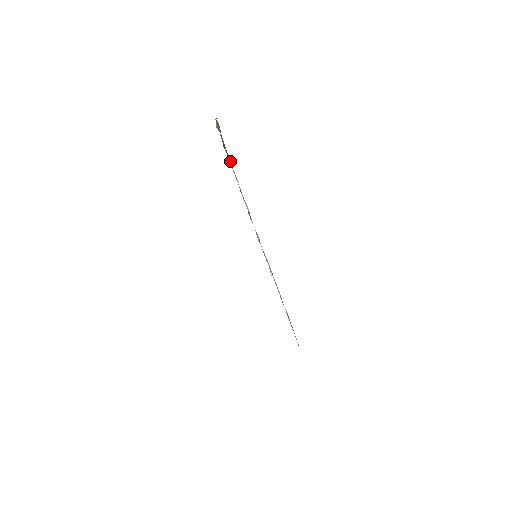
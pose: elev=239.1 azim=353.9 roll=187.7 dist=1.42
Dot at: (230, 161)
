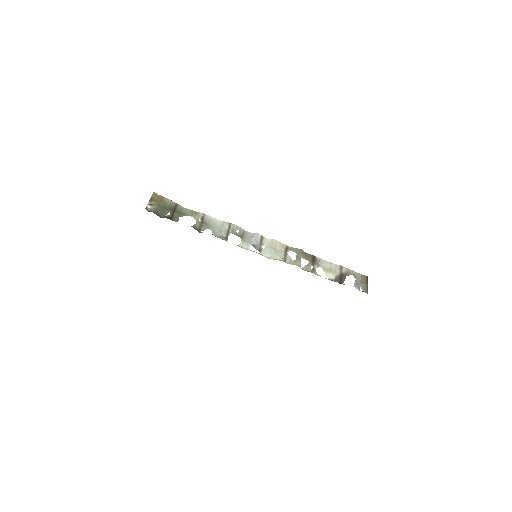
Dot at: (182, 214)
